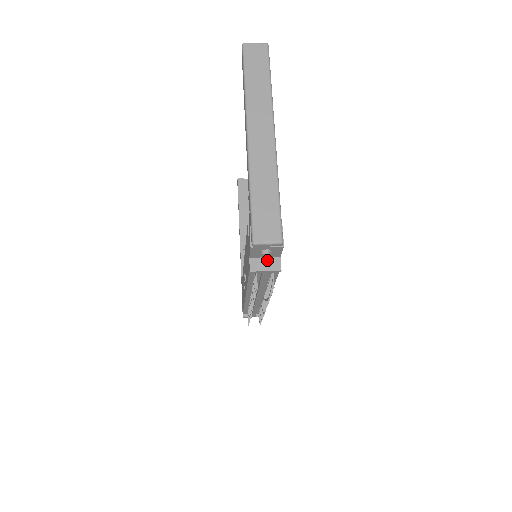
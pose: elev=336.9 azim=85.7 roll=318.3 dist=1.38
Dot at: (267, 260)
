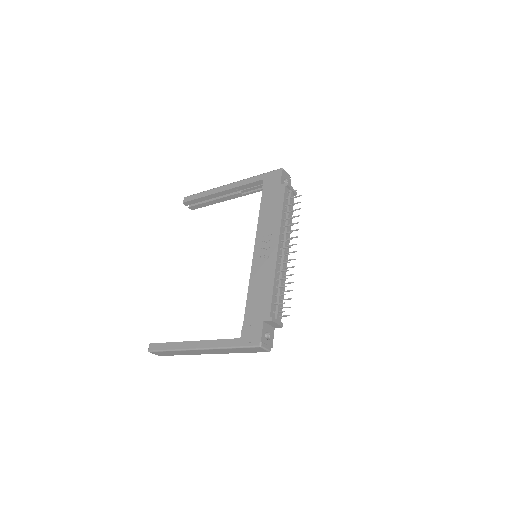
Dot at: occluded
